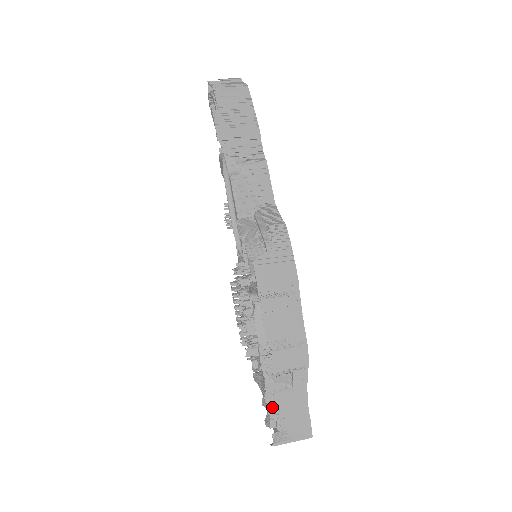
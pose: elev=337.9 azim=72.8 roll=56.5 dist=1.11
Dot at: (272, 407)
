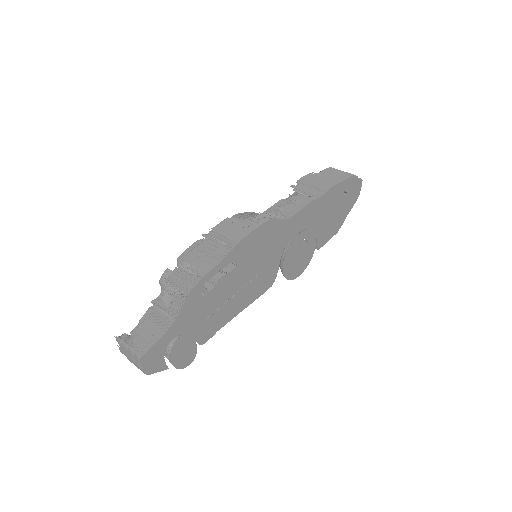
Dot at: (146, 318)
